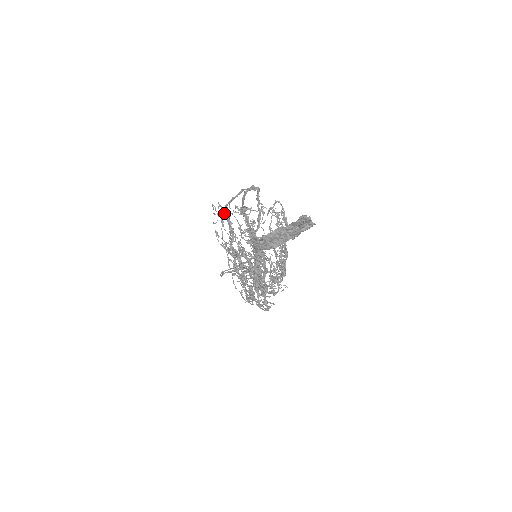
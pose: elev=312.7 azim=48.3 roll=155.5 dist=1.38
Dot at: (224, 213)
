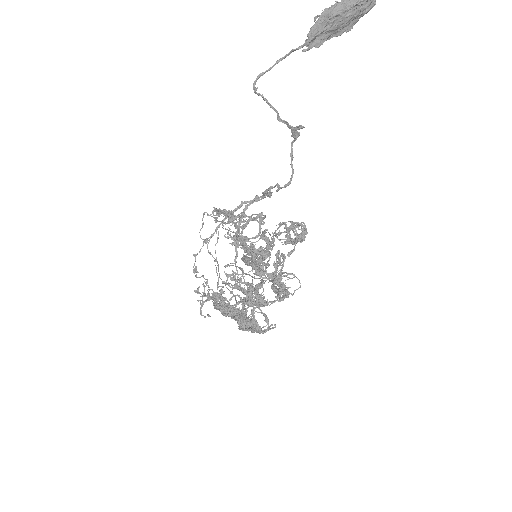
Dot at: (220, 211)
